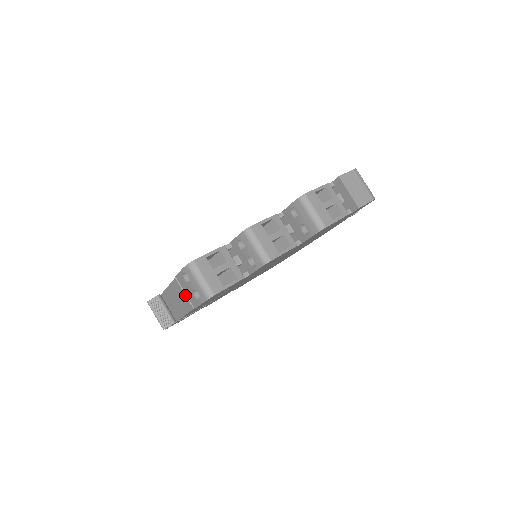
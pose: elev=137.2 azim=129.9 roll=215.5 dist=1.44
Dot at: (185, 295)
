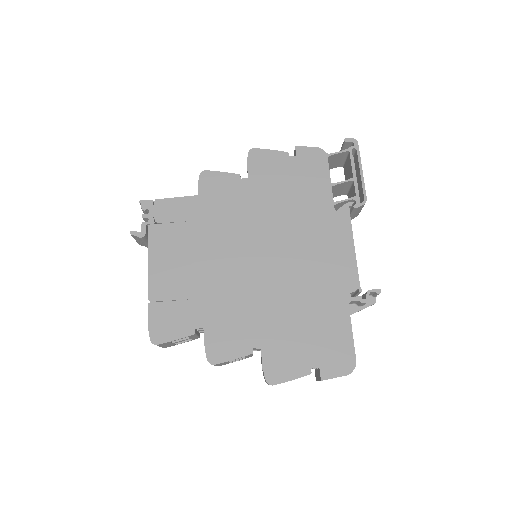
Dot at: occluded
